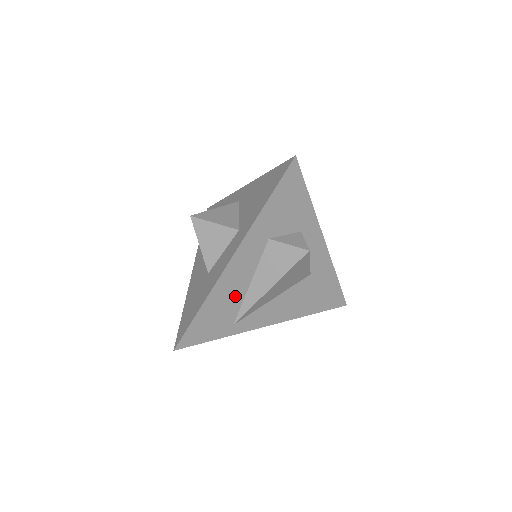
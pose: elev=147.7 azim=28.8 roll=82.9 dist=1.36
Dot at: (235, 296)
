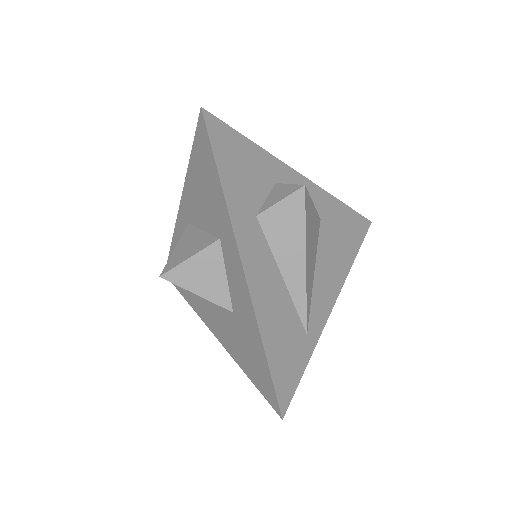
Dot at: (282, 304)
